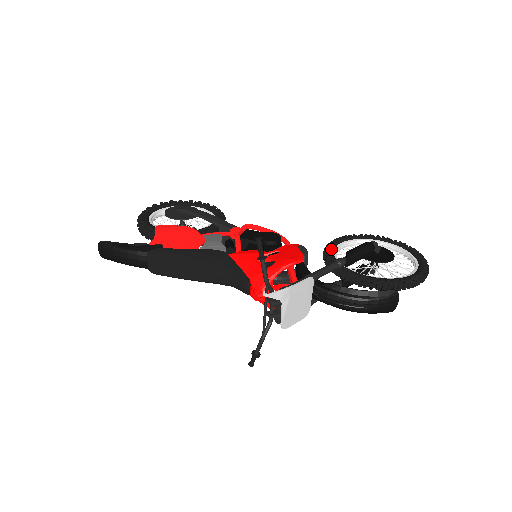
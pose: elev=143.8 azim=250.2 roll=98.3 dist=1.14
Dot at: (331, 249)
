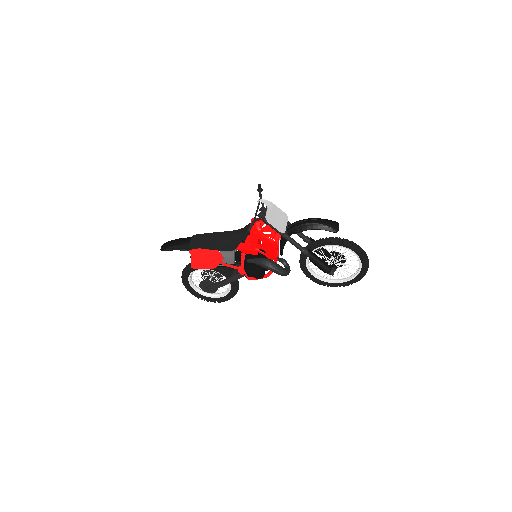
Dot at: occluded
